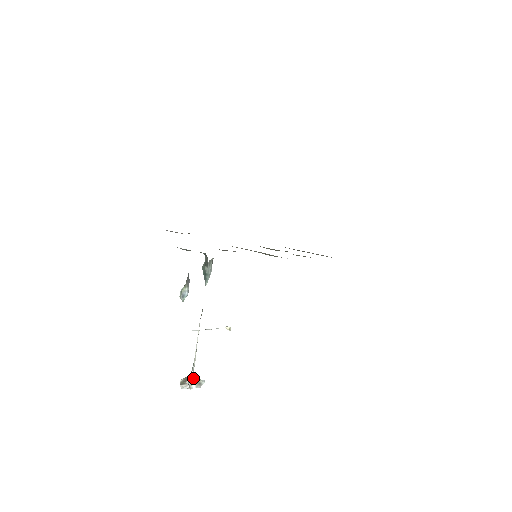
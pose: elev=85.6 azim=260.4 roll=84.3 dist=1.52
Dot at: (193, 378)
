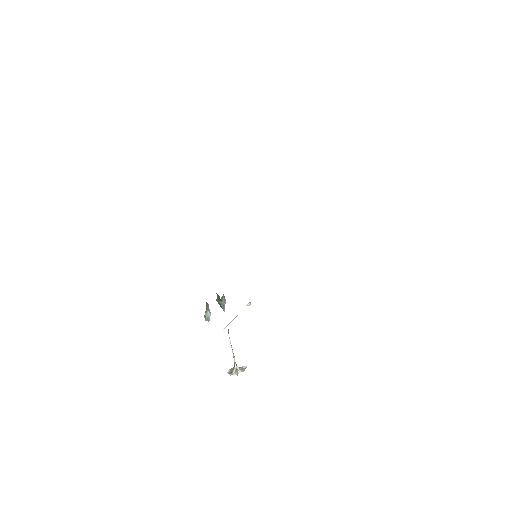
Dot at: (237, 369)
